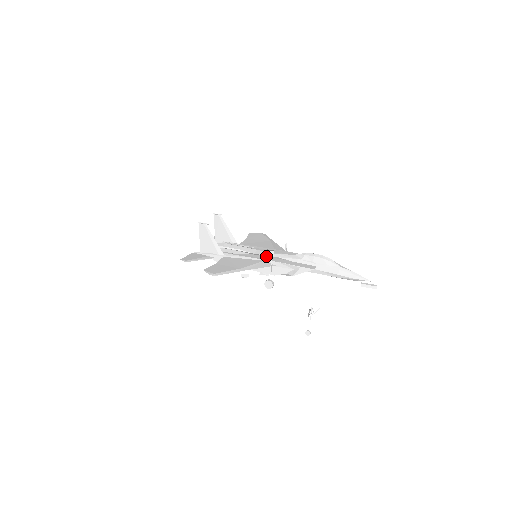
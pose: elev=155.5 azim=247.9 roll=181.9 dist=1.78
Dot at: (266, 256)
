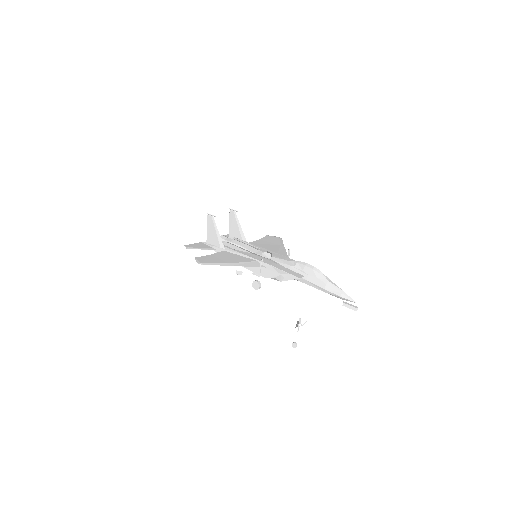
Dot at: (262, 257)
